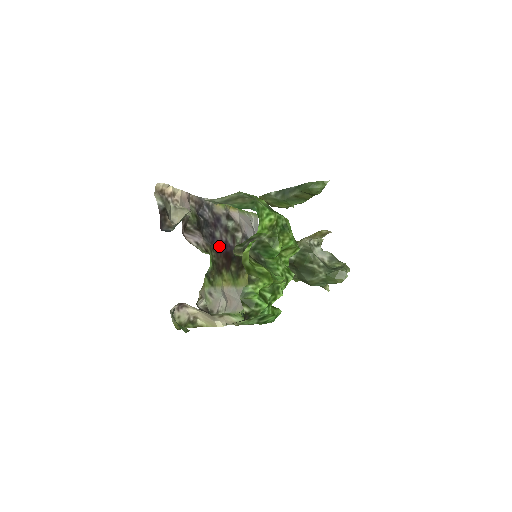
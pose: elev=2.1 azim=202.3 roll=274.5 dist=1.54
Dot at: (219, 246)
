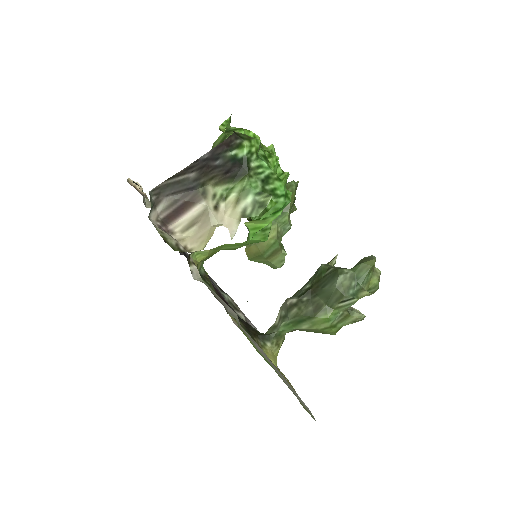
Dot at: (213, 286)
